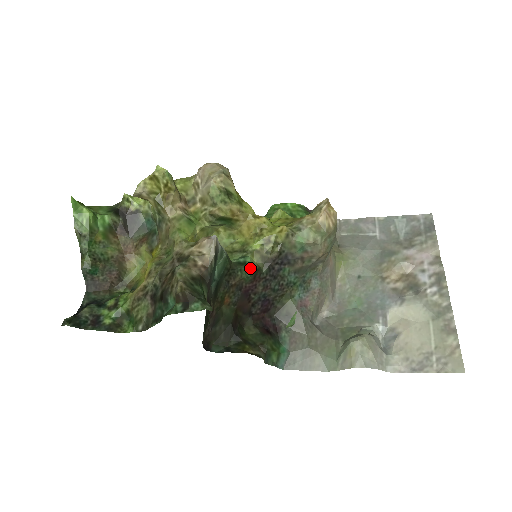
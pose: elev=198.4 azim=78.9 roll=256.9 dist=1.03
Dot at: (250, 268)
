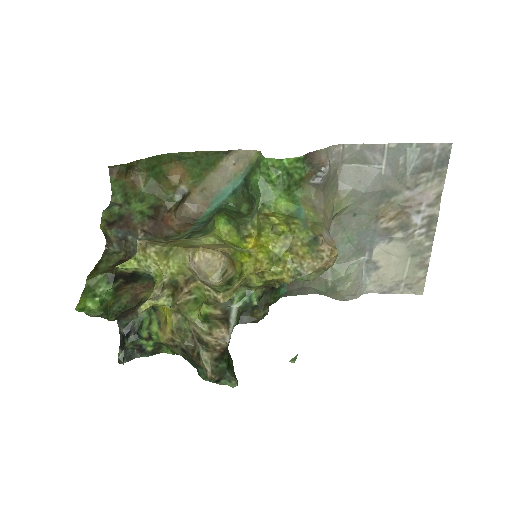
Dot at: occluded
